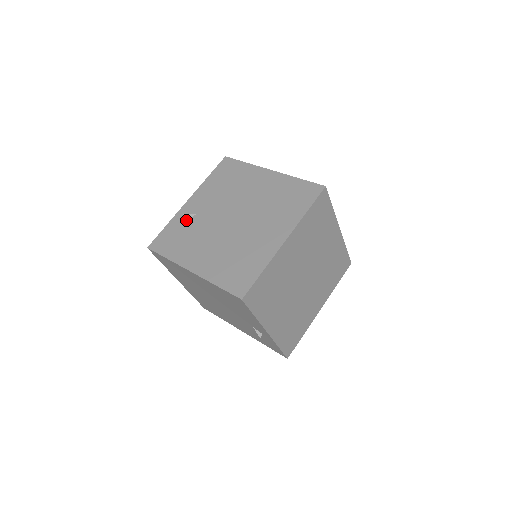
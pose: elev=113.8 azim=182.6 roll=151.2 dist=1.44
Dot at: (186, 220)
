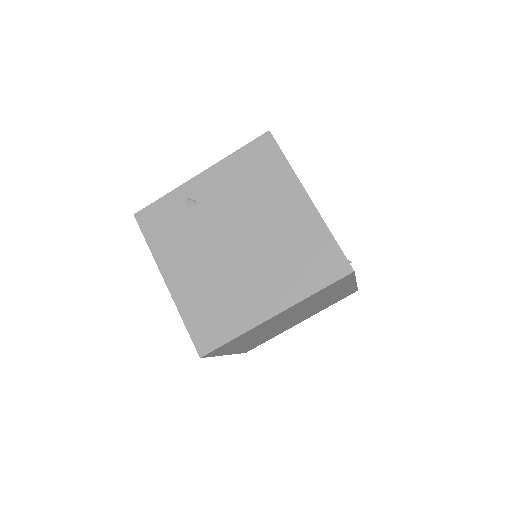
Dot at: (187, 205)
